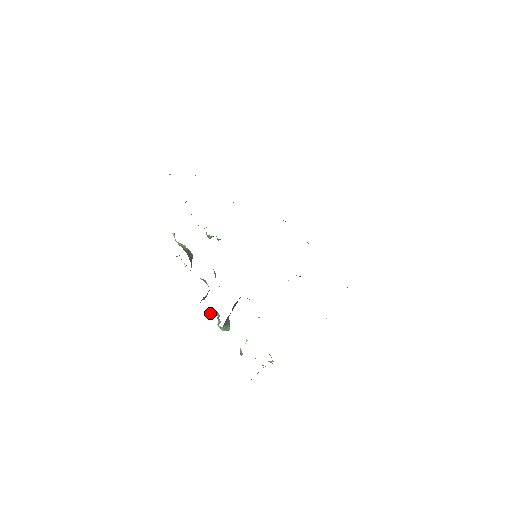
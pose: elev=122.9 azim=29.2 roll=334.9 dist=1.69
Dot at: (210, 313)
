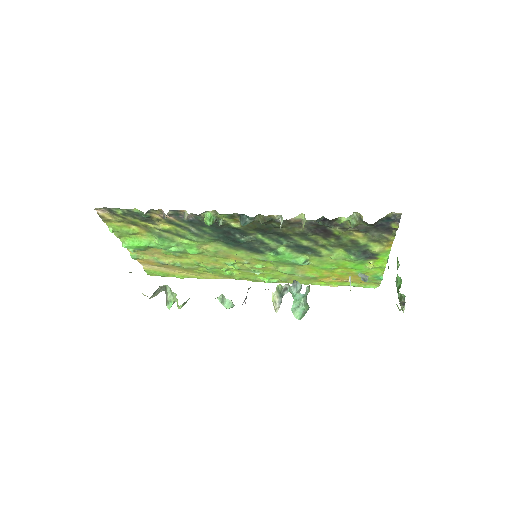
Dot at: (274, 296)
